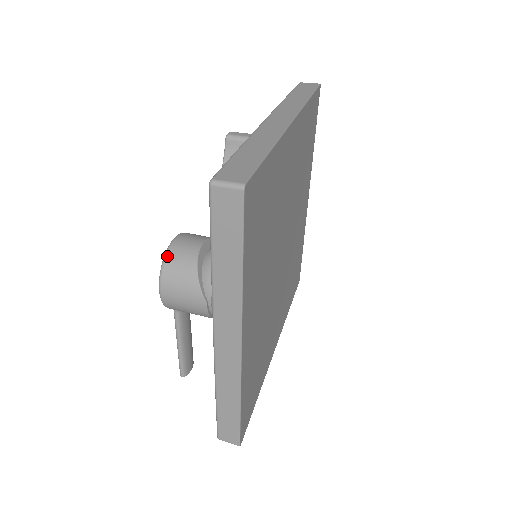
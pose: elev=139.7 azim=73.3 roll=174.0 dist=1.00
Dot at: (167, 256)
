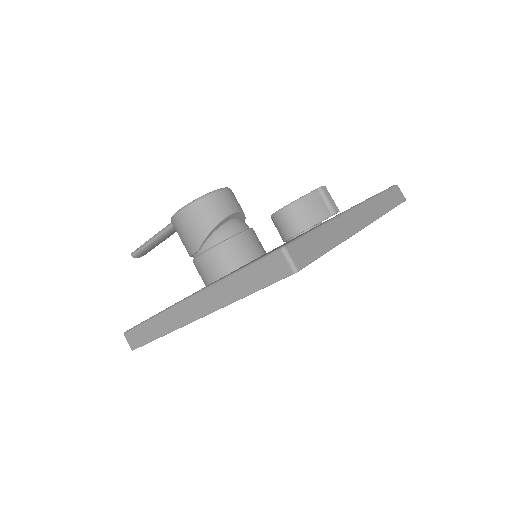
Dot at: (206, 198)
